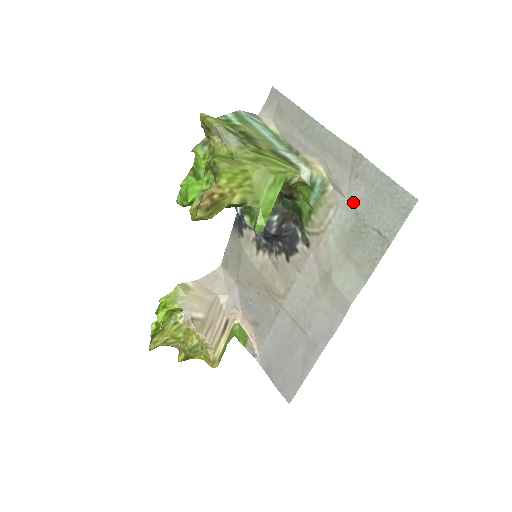
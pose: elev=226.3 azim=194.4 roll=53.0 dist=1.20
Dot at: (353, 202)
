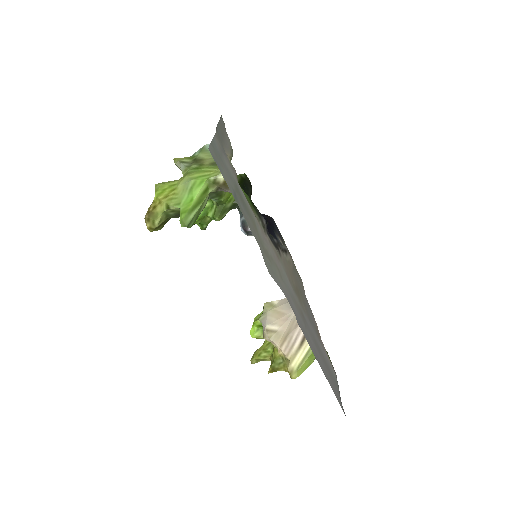
Dot at: (233, 176)
